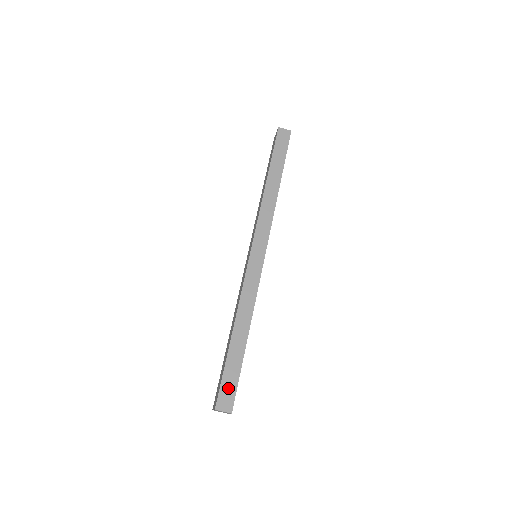
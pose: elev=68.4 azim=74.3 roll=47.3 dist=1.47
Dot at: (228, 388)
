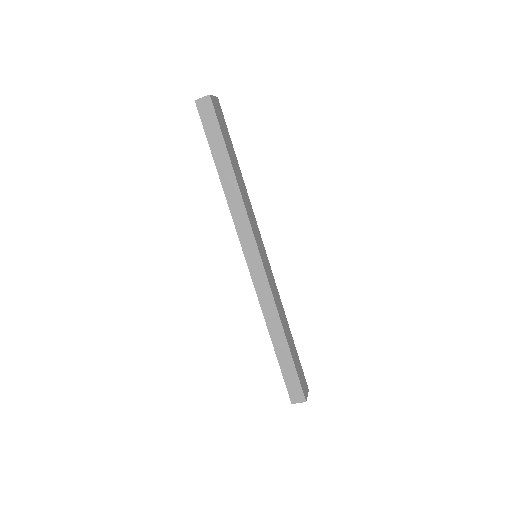
Dot at: (293, 385)
